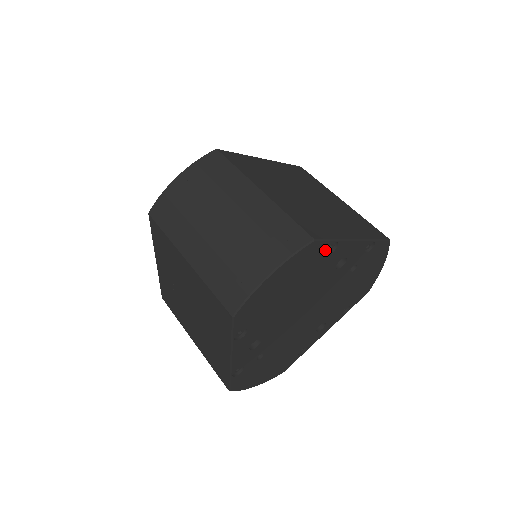
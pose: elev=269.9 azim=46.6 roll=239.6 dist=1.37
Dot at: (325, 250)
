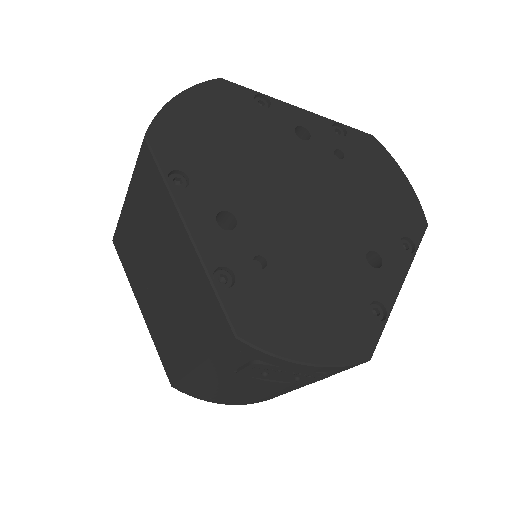
Dot at: (252, 100)
